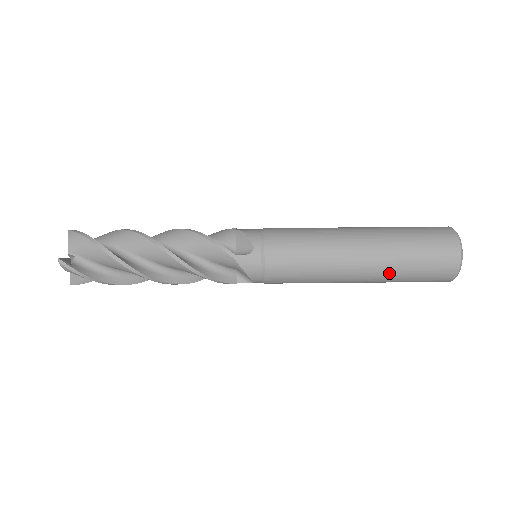
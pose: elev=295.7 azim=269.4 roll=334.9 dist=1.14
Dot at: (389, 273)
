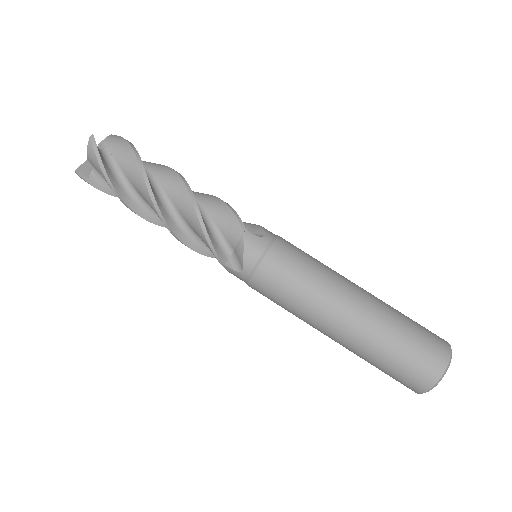
Dot at: (375, 336)
